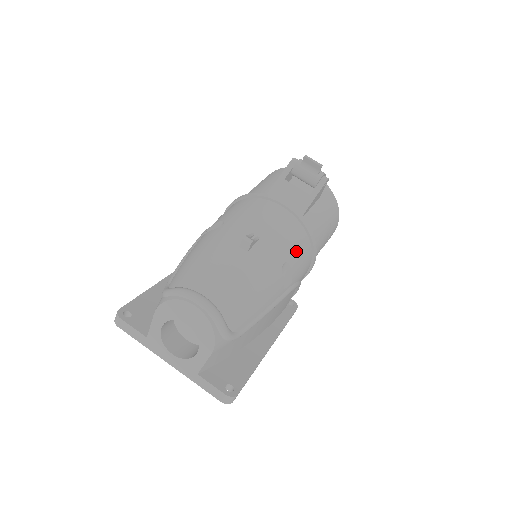
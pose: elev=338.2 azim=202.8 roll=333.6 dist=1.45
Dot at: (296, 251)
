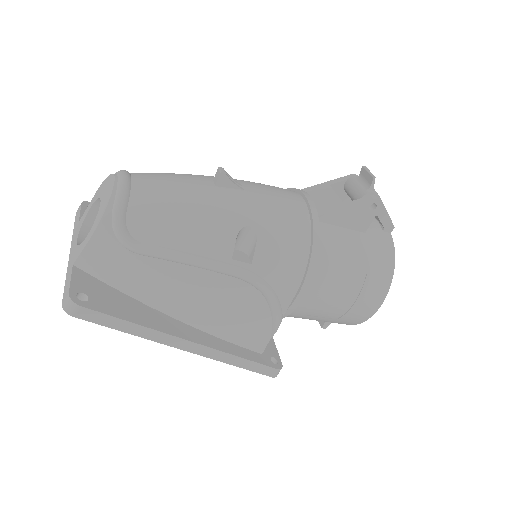
Dot at: (278, 234)
